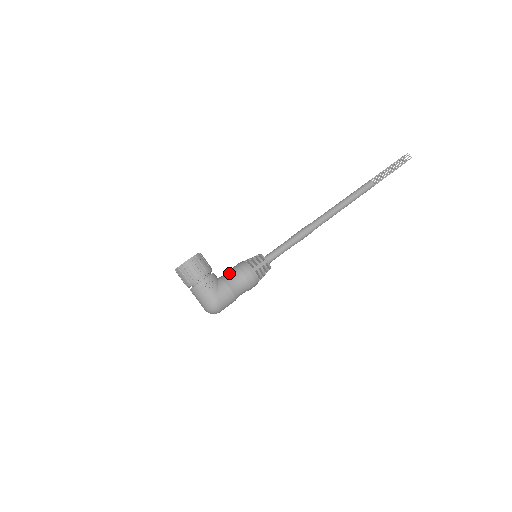
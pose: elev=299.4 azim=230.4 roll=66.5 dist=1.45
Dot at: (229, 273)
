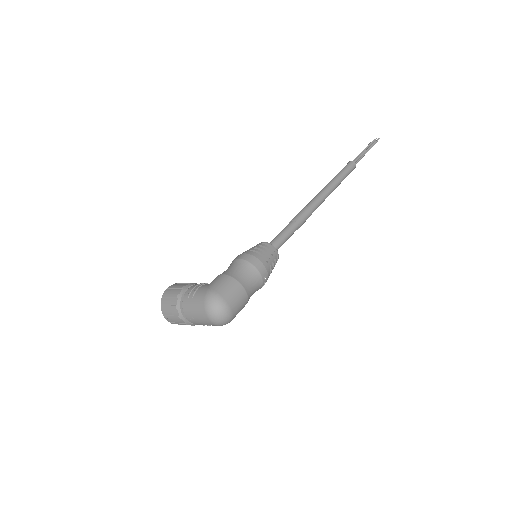
Dot at: occluded
